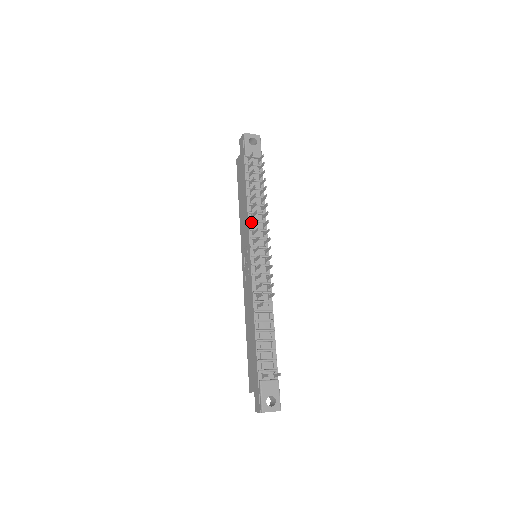
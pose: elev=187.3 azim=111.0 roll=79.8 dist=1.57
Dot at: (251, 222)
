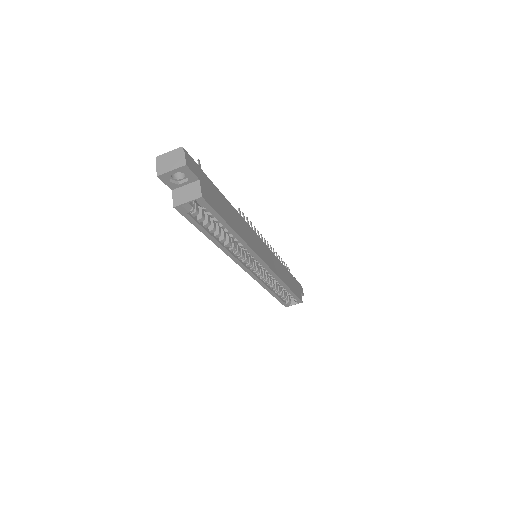
Dot at: occluded
